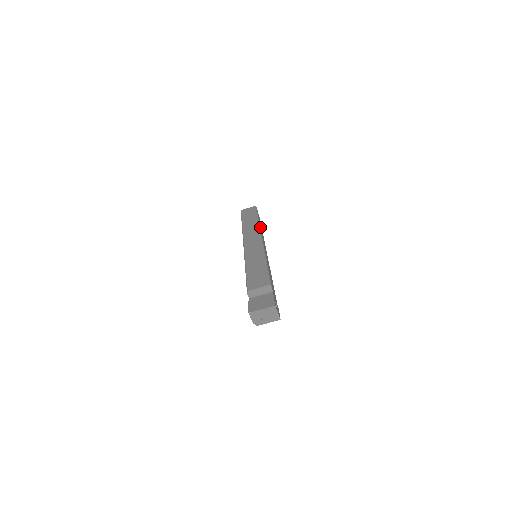
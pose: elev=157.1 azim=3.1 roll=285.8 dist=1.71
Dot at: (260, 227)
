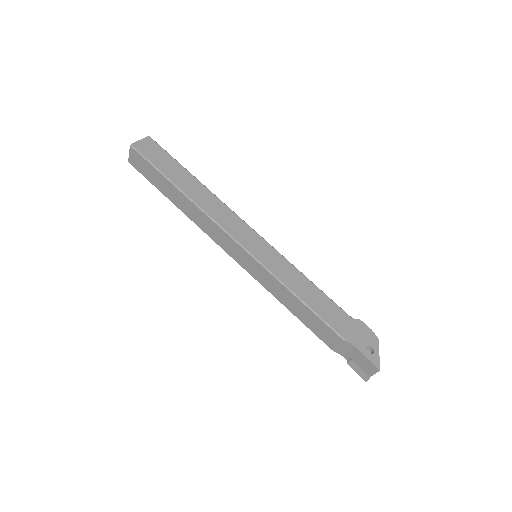
Dot at: (201, 208)
